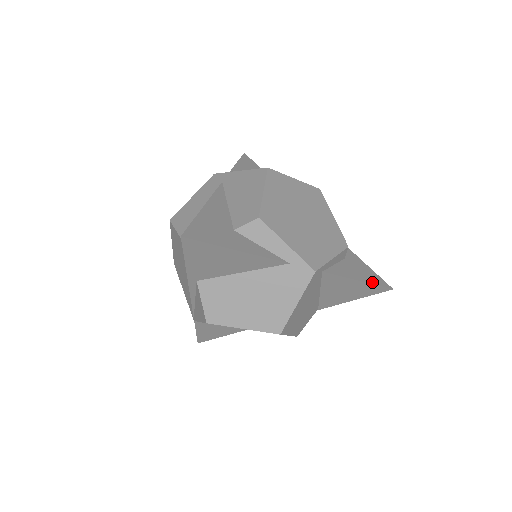
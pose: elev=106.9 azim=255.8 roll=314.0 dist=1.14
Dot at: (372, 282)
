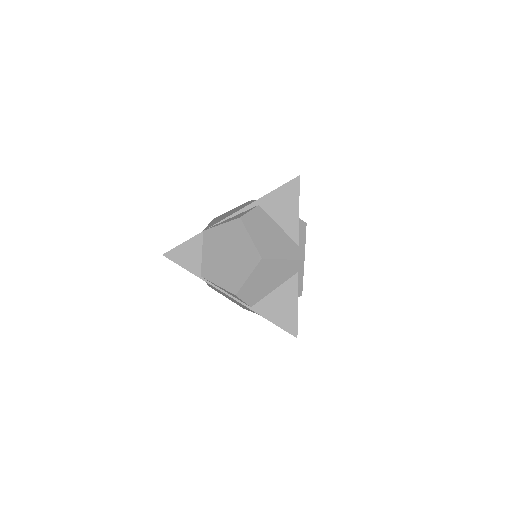
Dot at: (297, 318)
